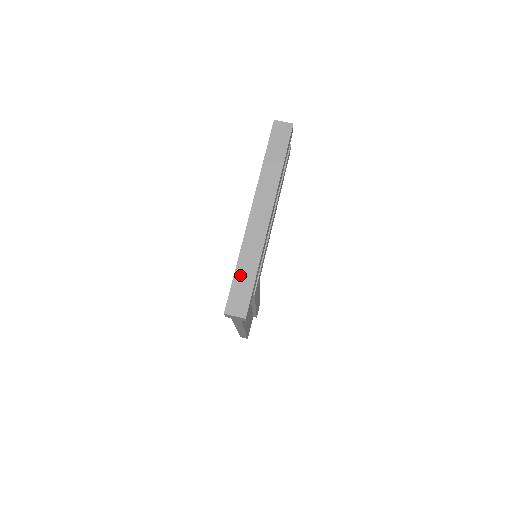
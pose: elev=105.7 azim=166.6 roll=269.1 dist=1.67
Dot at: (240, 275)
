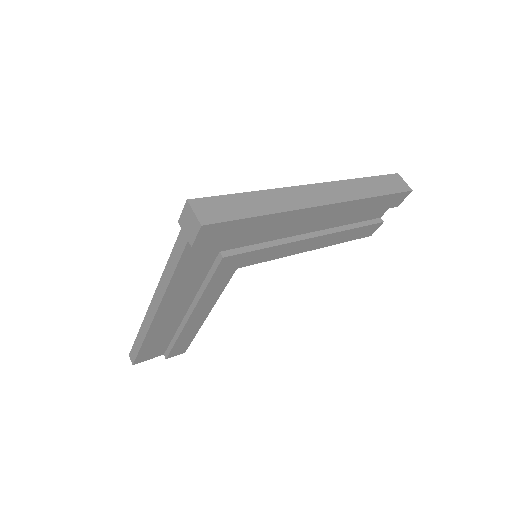
Dot at: (243, 199)
